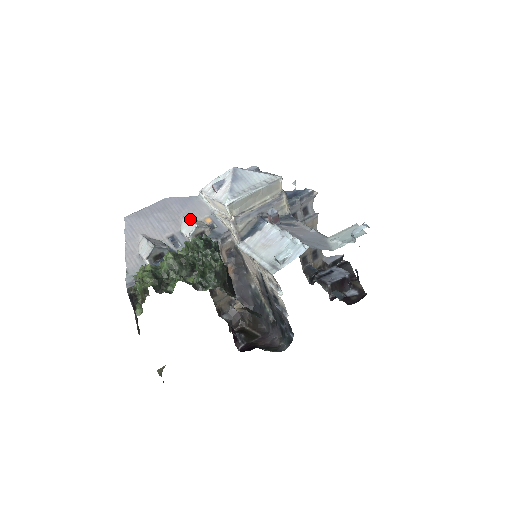
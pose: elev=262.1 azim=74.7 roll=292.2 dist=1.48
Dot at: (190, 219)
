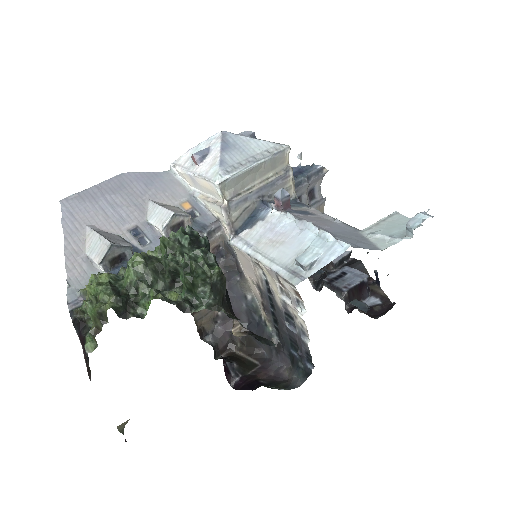
Dot at: (160, 204)
